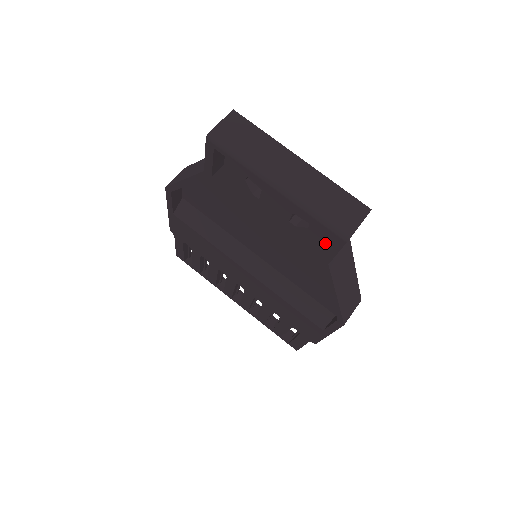
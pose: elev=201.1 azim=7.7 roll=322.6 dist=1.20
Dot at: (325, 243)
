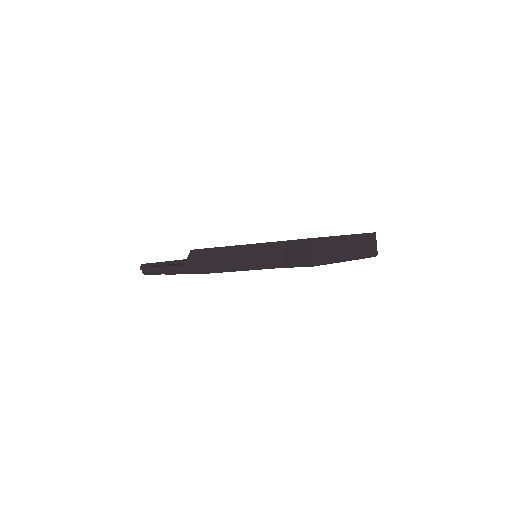
Dot at: occluded
